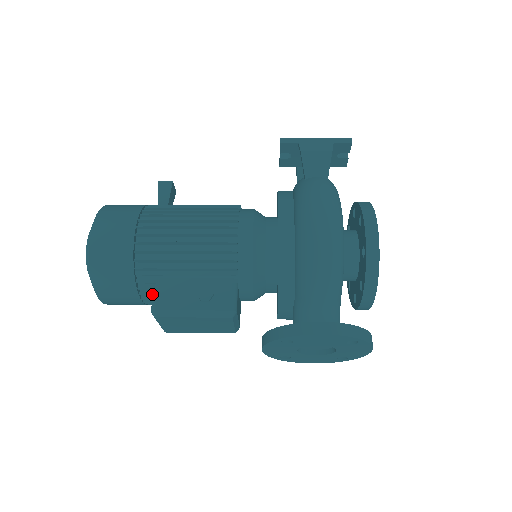
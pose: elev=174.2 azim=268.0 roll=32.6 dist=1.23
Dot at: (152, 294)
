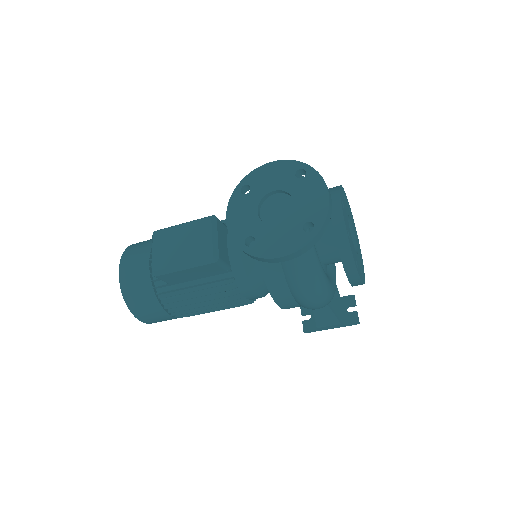
Dot at: occluded
